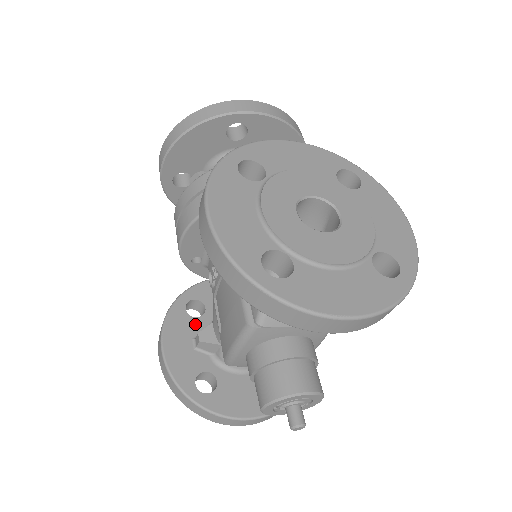
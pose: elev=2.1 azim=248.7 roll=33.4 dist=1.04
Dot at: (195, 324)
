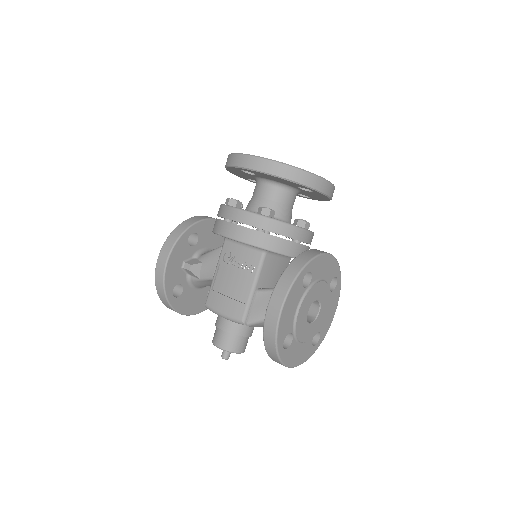
Dot at: (188, 251)
